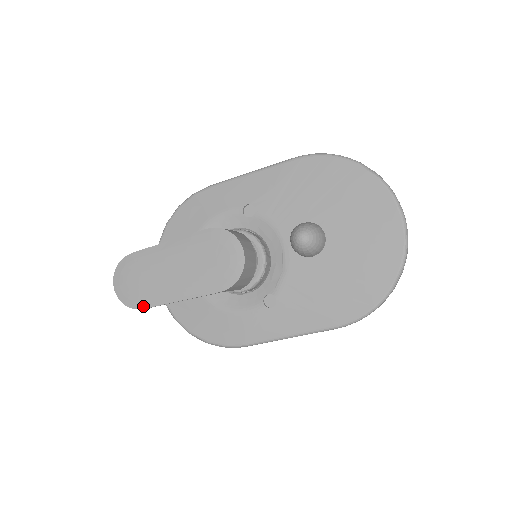
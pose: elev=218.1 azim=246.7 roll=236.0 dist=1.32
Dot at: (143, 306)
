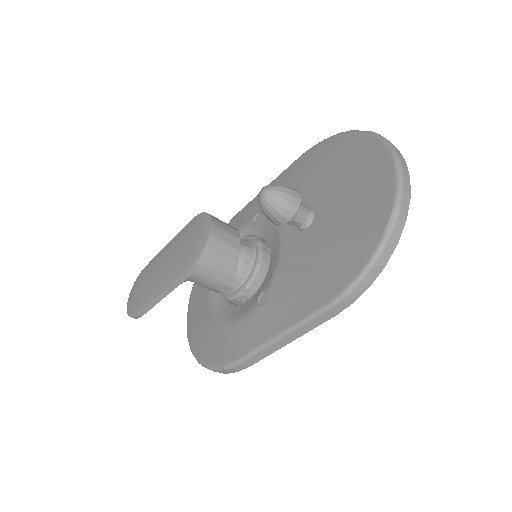
Dot at: (138, 310)
